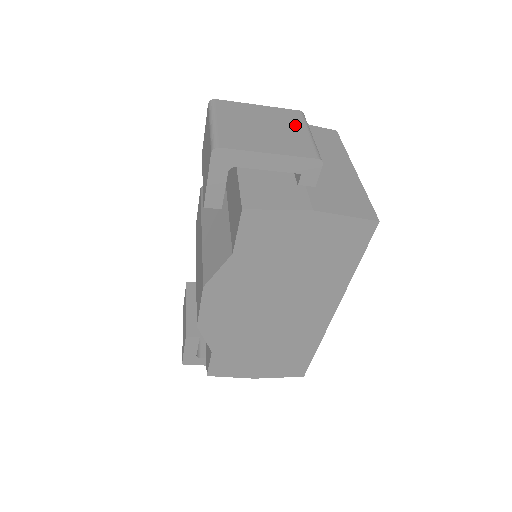
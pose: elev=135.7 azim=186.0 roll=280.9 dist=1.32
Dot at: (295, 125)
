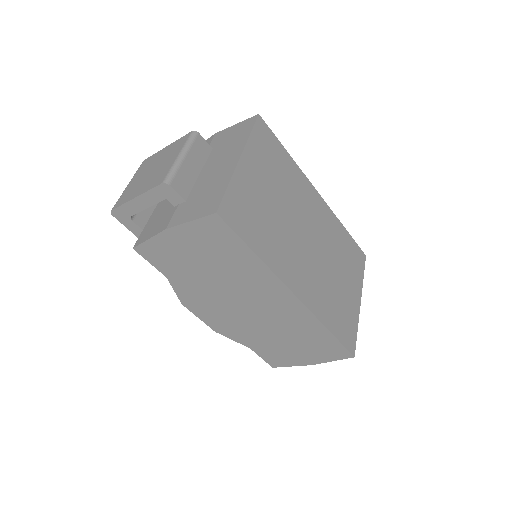
Dot at: (174, 153)
